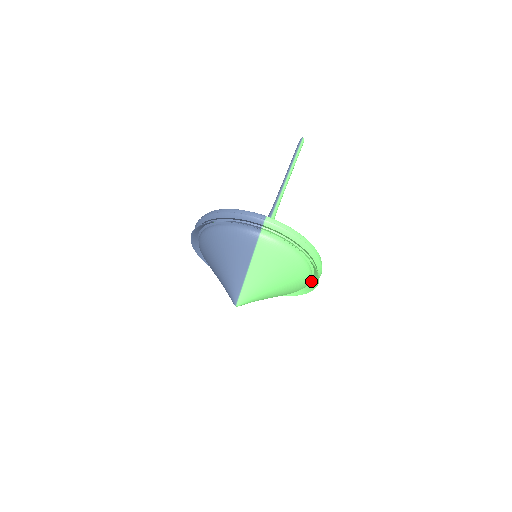
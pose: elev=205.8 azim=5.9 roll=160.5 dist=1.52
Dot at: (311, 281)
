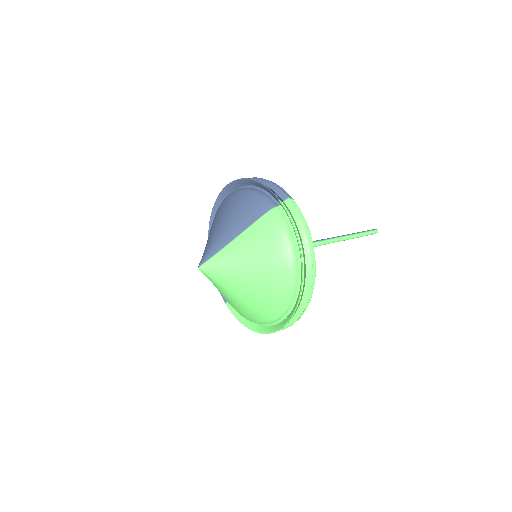
Dot at: (288, 315)
